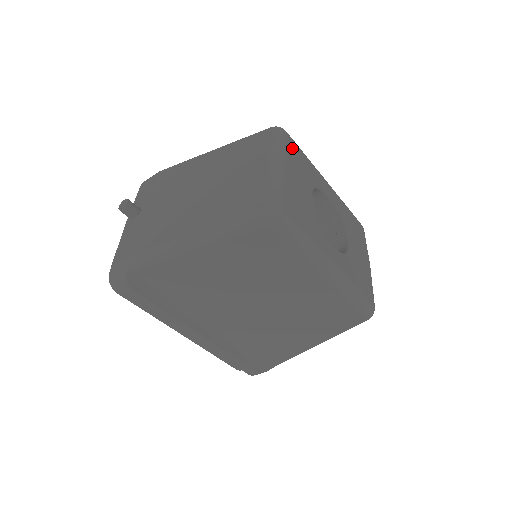
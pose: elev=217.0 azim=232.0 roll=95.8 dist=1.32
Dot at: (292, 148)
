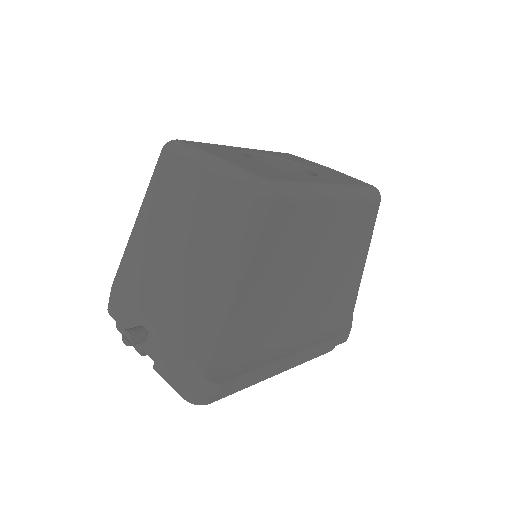
Dot at: (197, 145)
